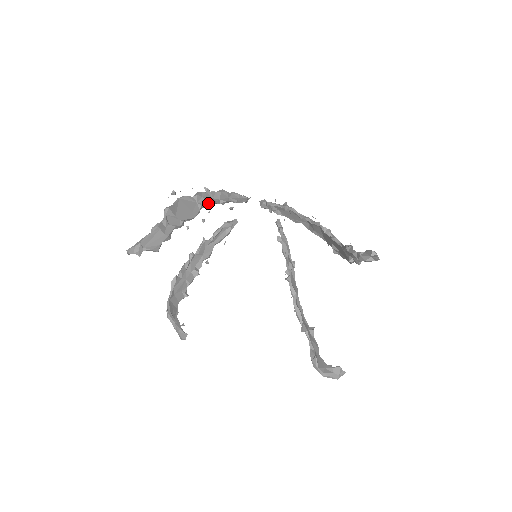
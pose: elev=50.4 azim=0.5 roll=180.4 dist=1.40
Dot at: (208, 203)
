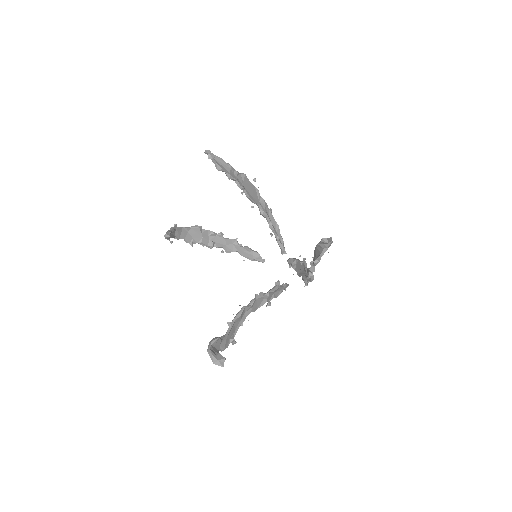
Dot at: (264, 210)
